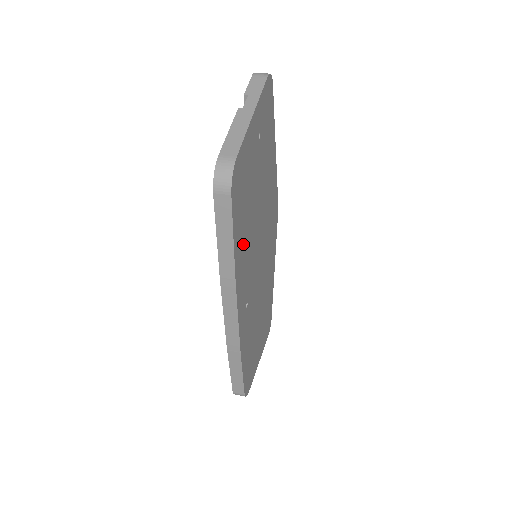
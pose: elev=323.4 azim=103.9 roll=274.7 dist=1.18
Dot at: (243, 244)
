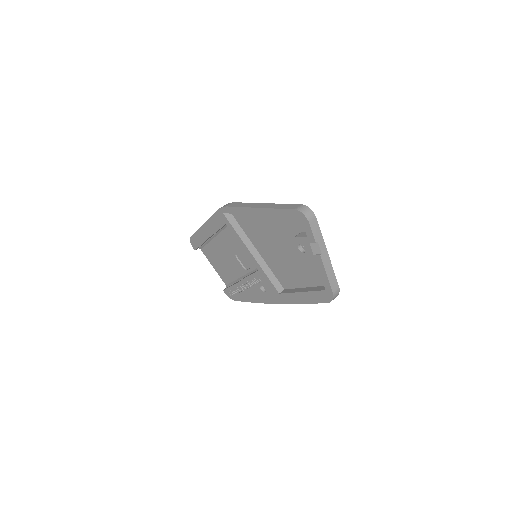
Dot at: (298, 284)
